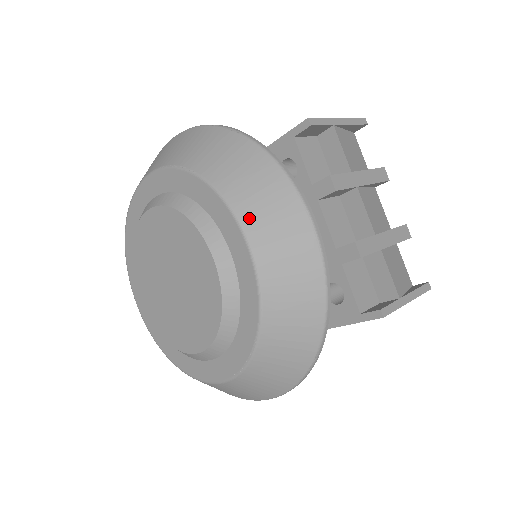
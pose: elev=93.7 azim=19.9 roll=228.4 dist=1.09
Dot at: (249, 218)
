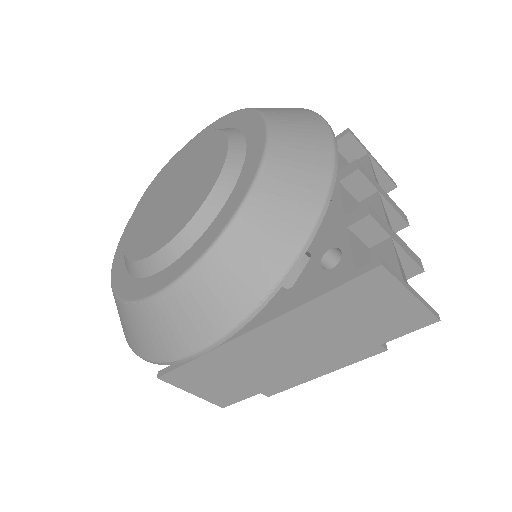
Dot at: (277, 120)
